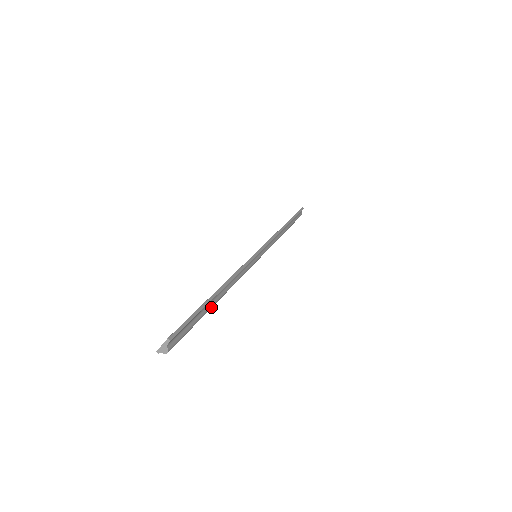
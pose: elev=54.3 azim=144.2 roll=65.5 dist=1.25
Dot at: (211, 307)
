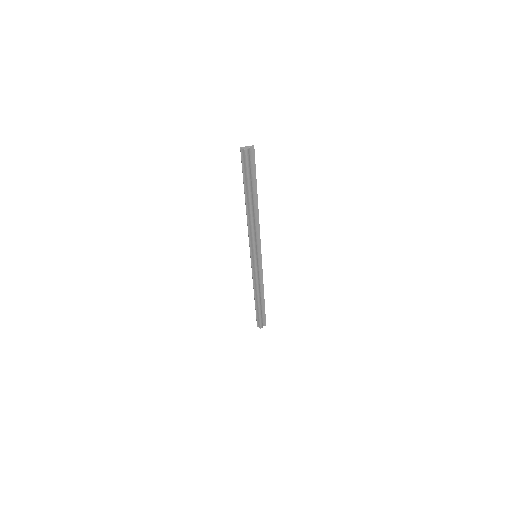
Dot at: (251, 196)
